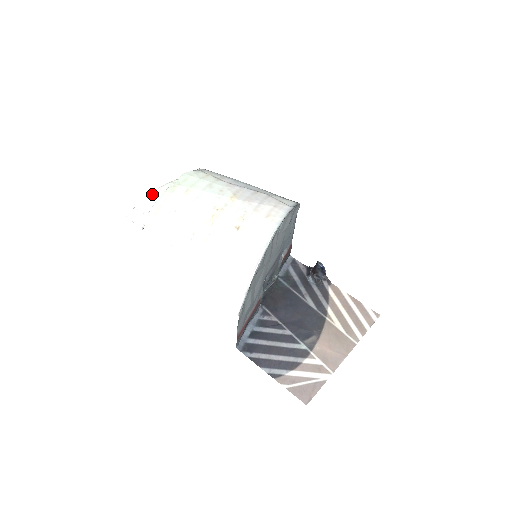
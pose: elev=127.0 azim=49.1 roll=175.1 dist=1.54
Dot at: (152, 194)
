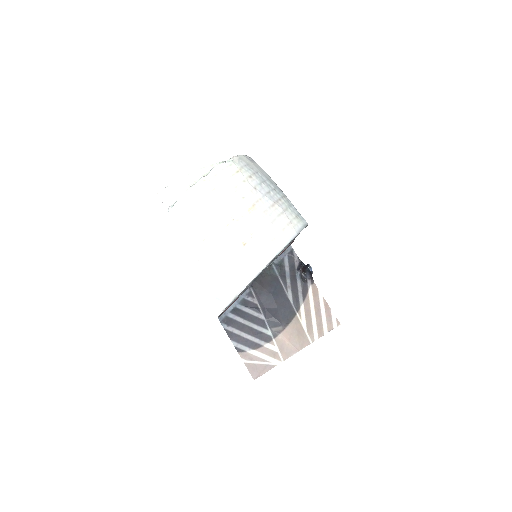
Dot at: (184, 178)
